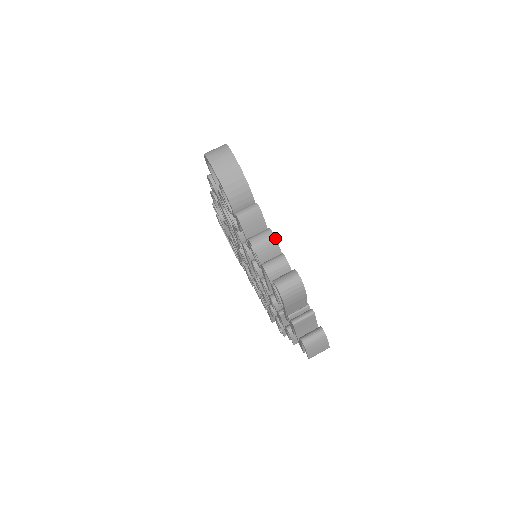
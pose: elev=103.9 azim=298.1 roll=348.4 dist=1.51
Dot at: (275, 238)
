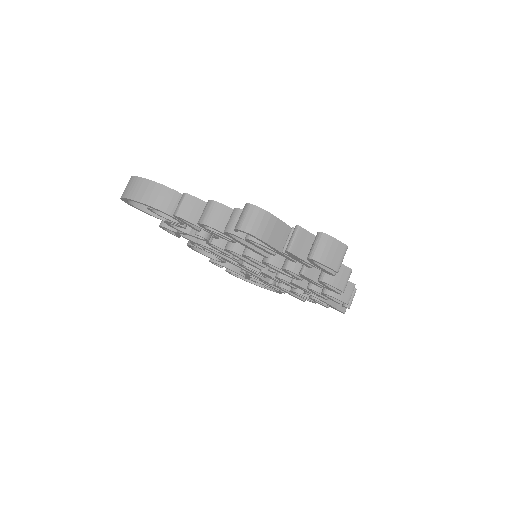
Dot at: (216, 202)
